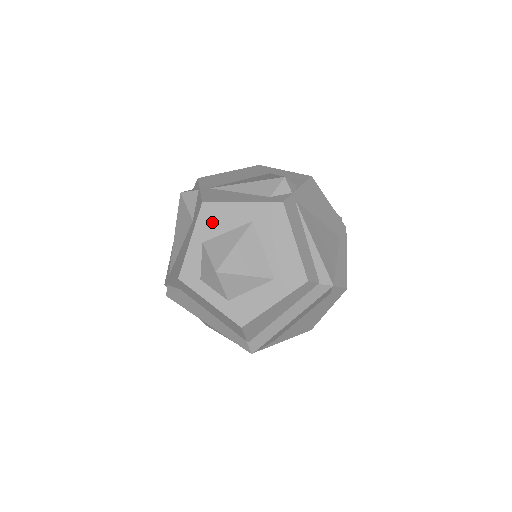
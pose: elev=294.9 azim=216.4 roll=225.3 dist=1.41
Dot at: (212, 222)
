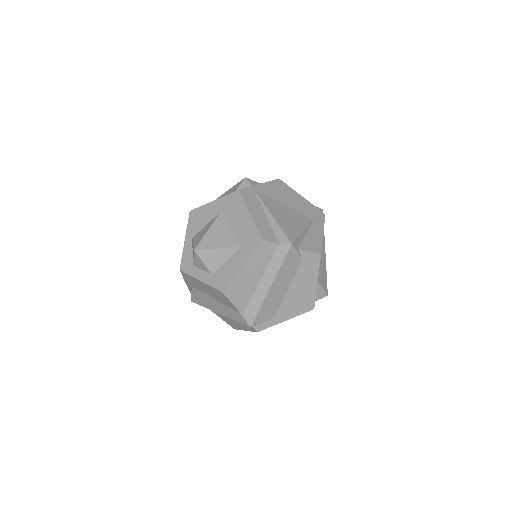
Dot at: (197, 222)
